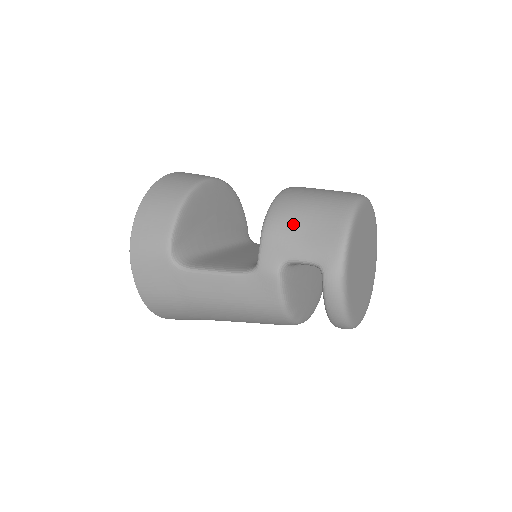
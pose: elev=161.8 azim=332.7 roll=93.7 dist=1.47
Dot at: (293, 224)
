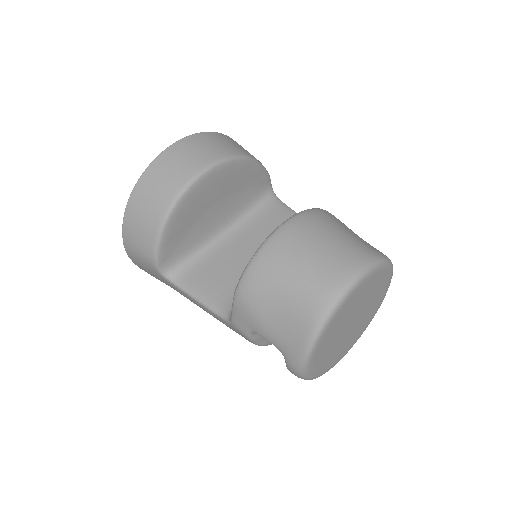
Dot at: (263, 304)
